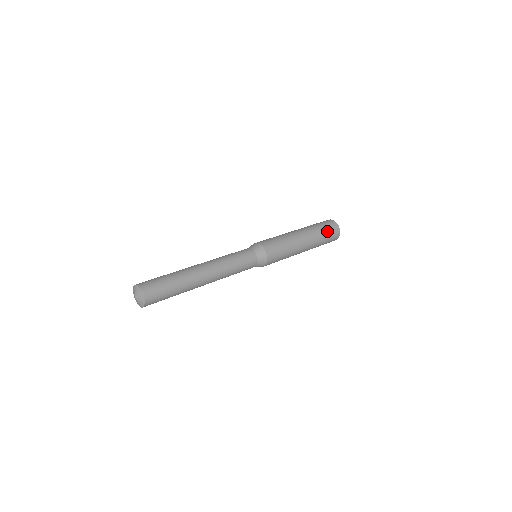
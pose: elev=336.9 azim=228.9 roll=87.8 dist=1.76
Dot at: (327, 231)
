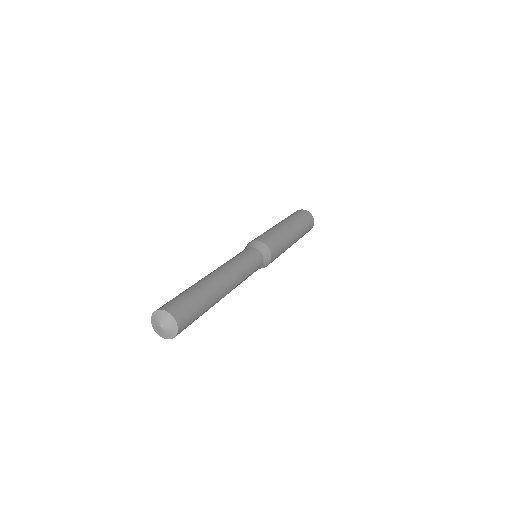
Dot at: occluded
